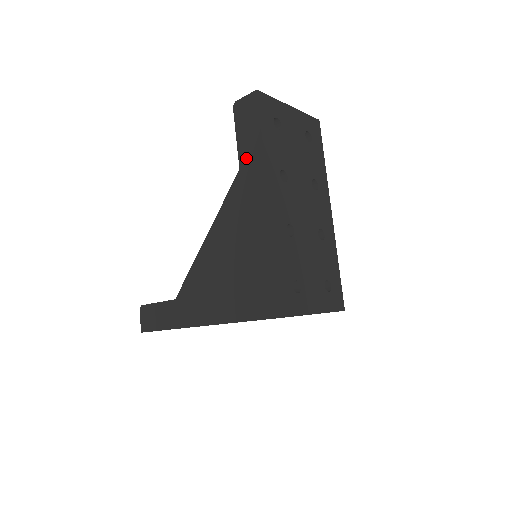
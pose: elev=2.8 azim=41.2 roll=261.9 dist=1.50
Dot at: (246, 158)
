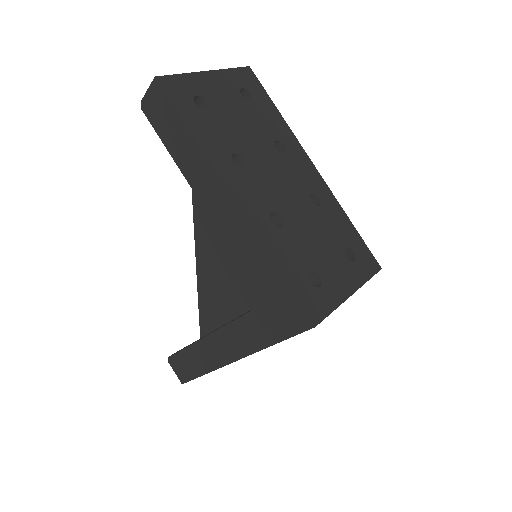
Dot at: (185, 163)
